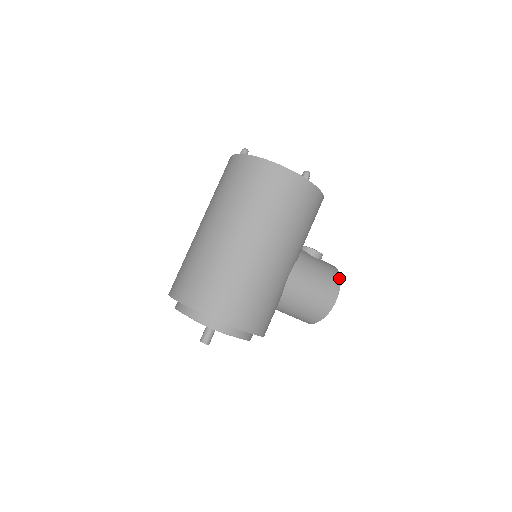
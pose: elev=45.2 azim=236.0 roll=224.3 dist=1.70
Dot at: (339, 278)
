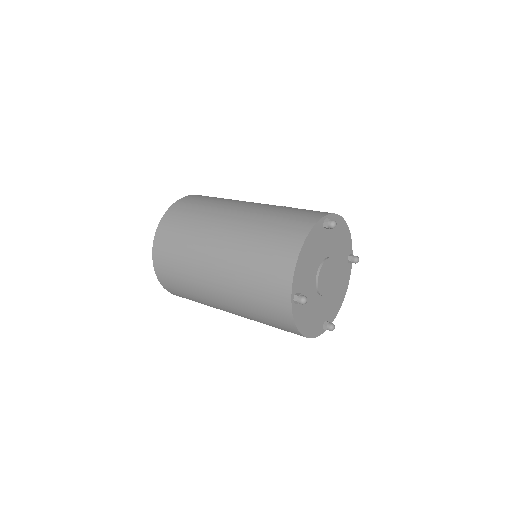
Dot at: occluded
